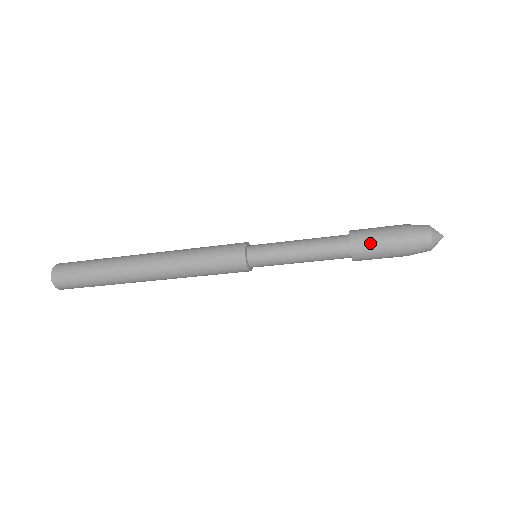
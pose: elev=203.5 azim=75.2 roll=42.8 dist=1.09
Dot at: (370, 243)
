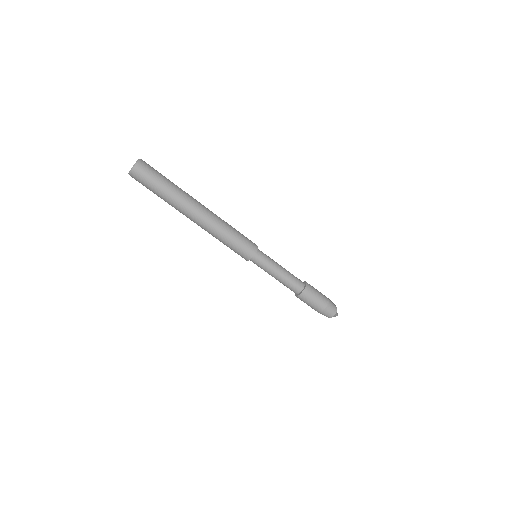
Dot at: (314, 293)
